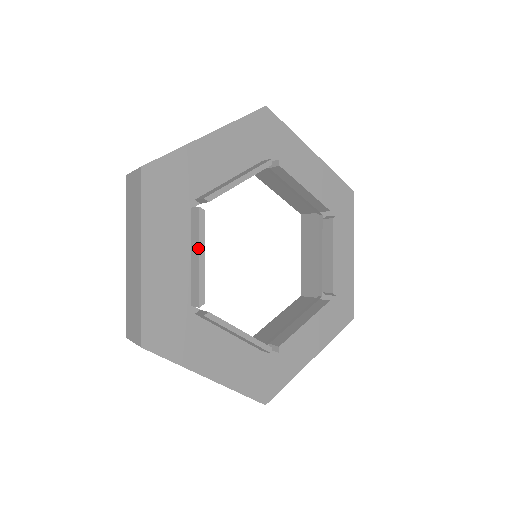
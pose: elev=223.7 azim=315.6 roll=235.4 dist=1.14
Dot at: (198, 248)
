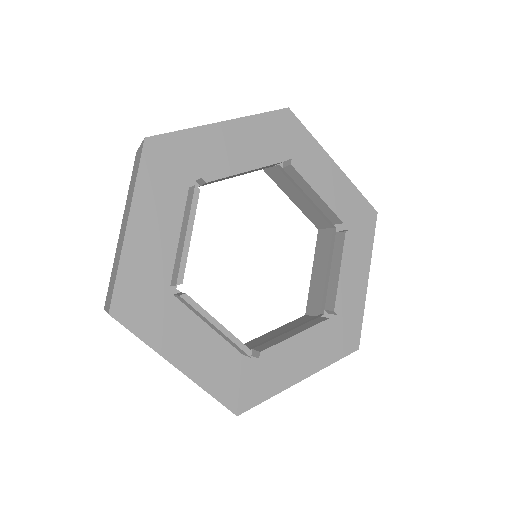
Dot at: (186, 226)
